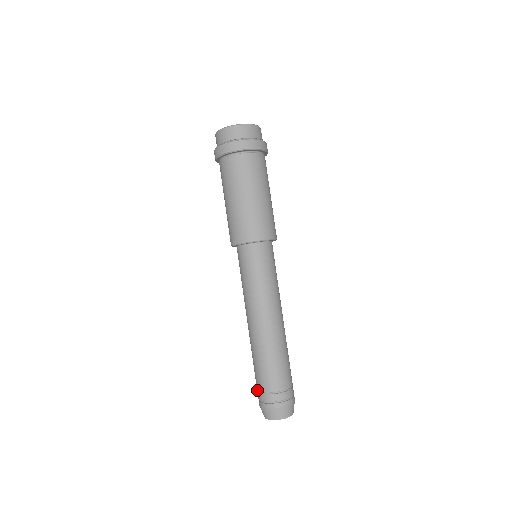
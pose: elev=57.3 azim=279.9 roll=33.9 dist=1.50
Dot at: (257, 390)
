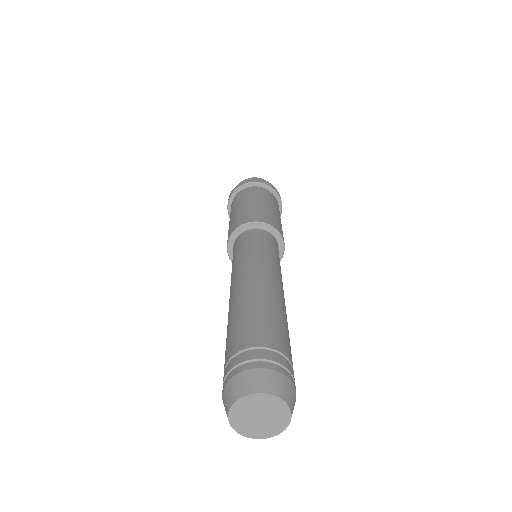
Dot at: occluded
